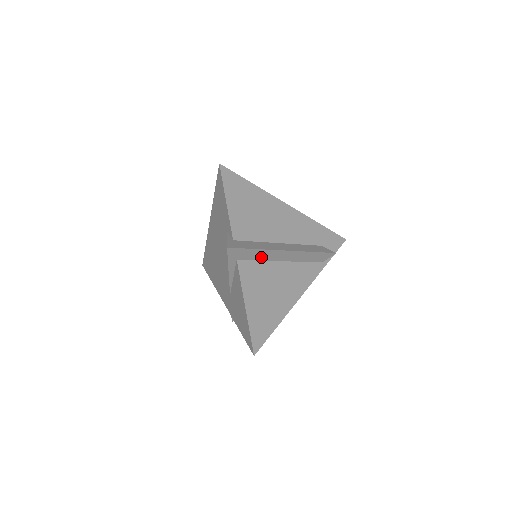
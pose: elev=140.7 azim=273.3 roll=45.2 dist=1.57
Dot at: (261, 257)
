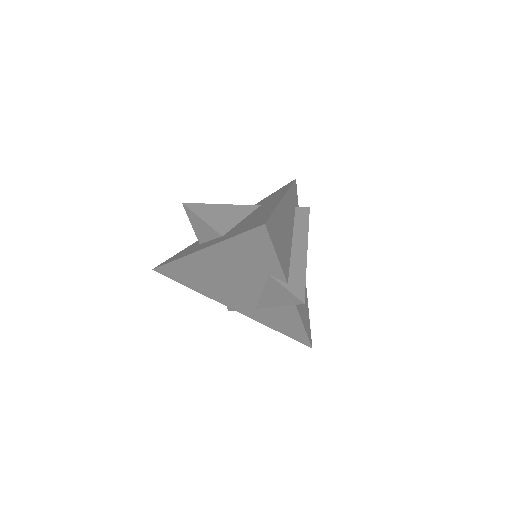
Dot at: occluded
